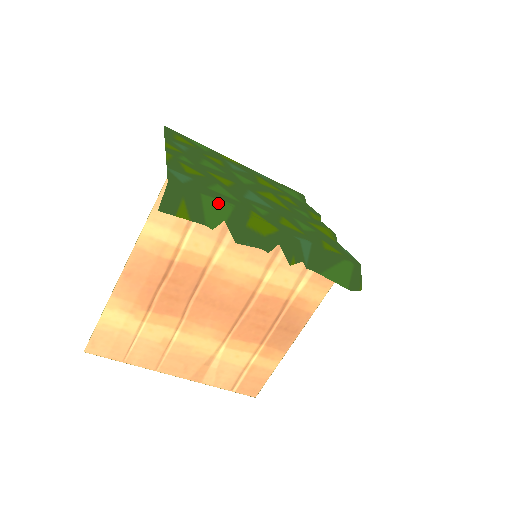
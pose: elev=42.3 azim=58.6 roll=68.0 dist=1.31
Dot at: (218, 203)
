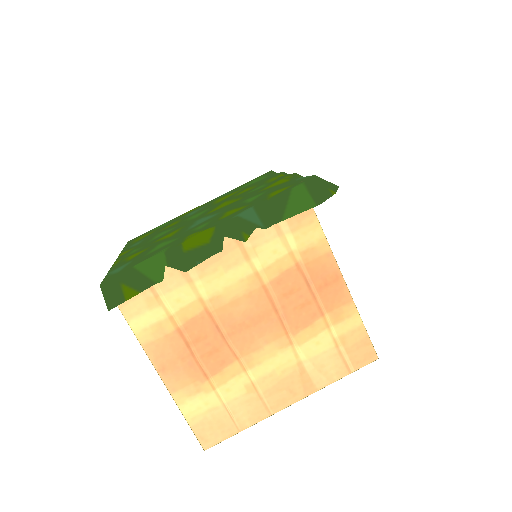
Dot at: (151, 259)
